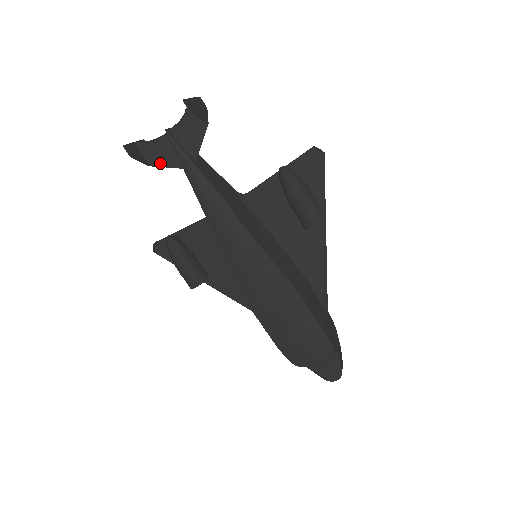
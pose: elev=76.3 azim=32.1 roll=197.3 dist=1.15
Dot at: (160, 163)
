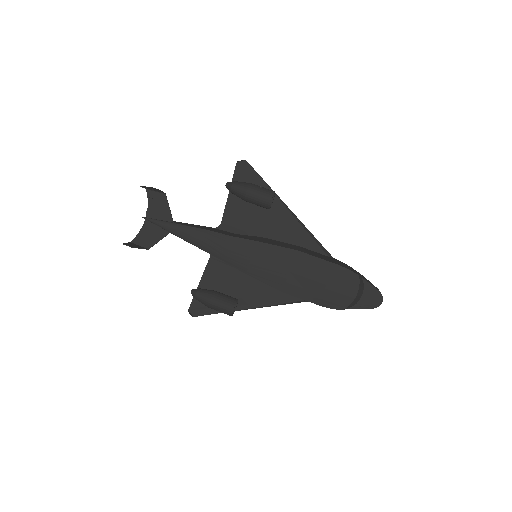
Dot at: (153, 242)
